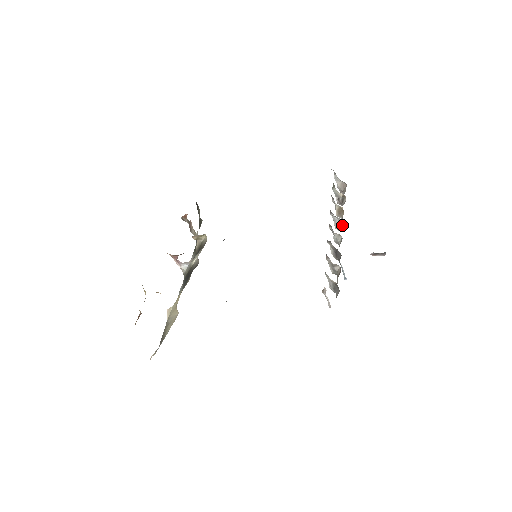
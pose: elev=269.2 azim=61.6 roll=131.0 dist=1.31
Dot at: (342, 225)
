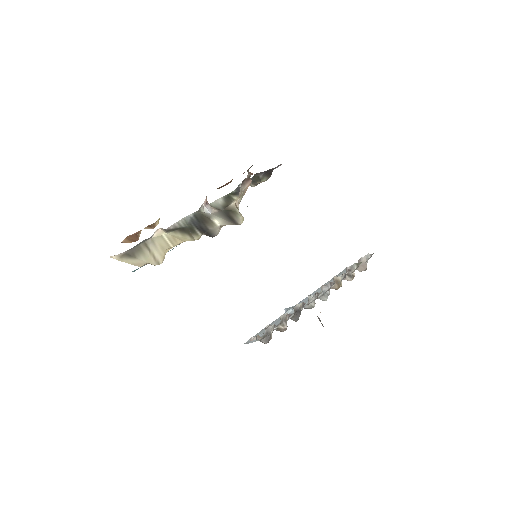
Dot at: (326, 296)
